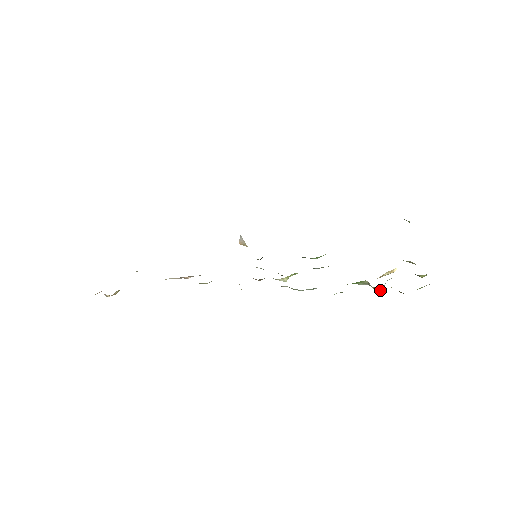
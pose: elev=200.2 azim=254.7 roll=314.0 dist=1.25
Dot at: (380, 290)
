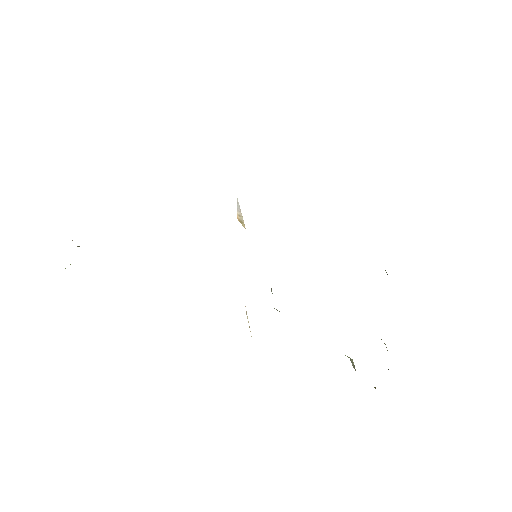
Dot at: occluded
